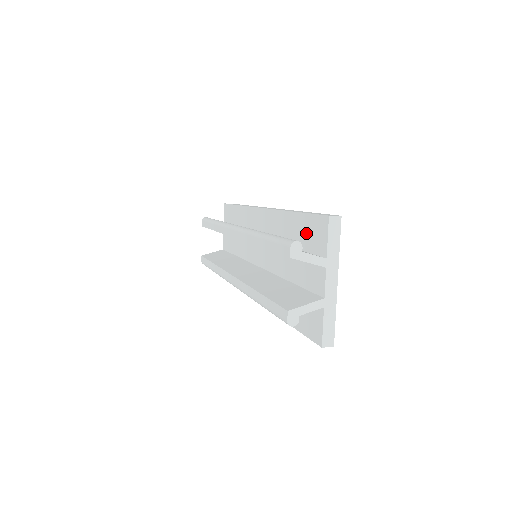
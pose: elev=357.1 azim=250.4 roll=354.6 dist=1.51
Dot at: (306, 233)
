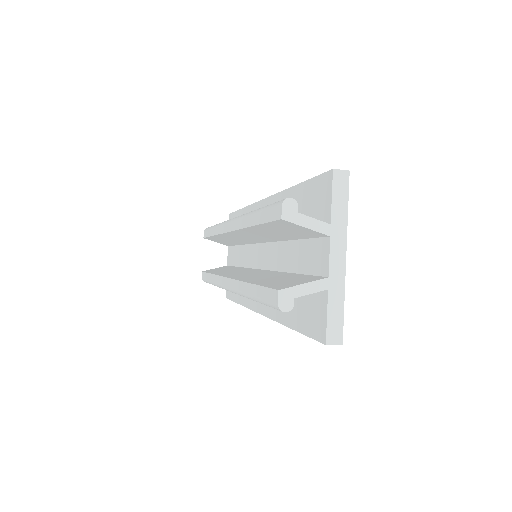
Dot at: (308, 204)
